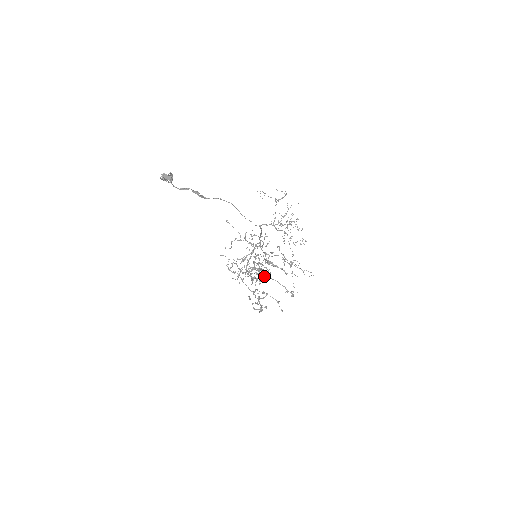
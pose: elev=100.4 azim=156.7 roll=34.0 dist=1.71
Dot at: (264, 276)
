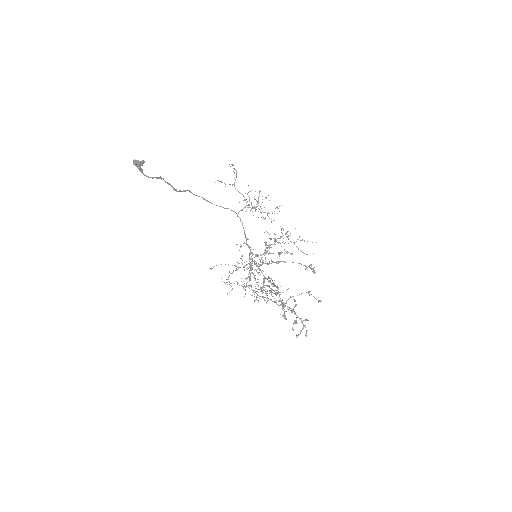
Dot at: (276, 263)
